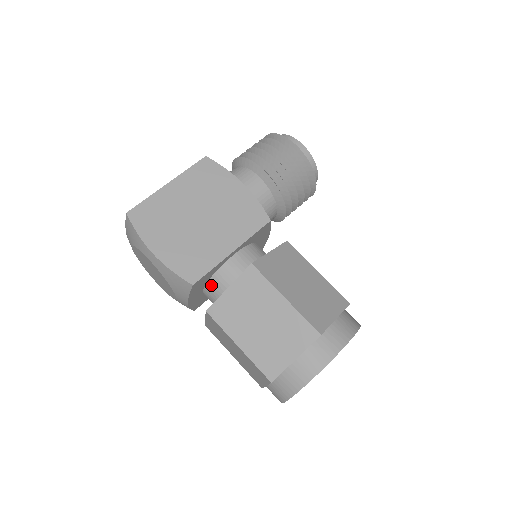
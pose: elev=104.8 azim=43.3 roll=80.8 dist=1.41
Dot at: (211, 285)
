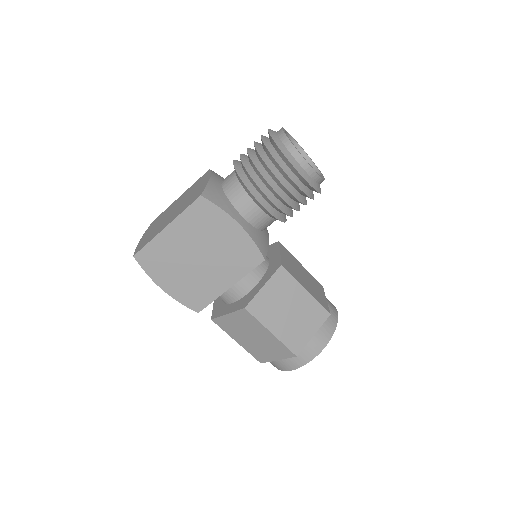
Dot at: occluded
